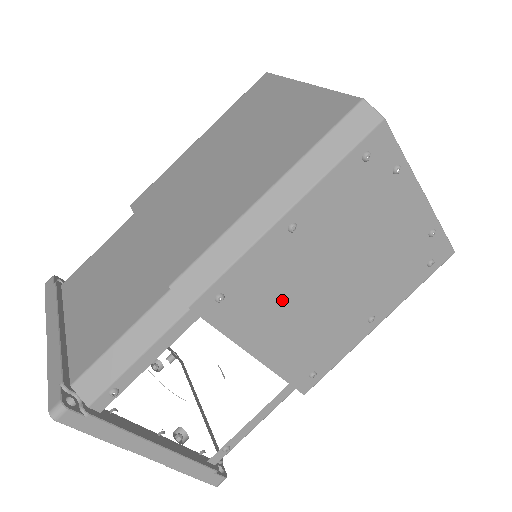
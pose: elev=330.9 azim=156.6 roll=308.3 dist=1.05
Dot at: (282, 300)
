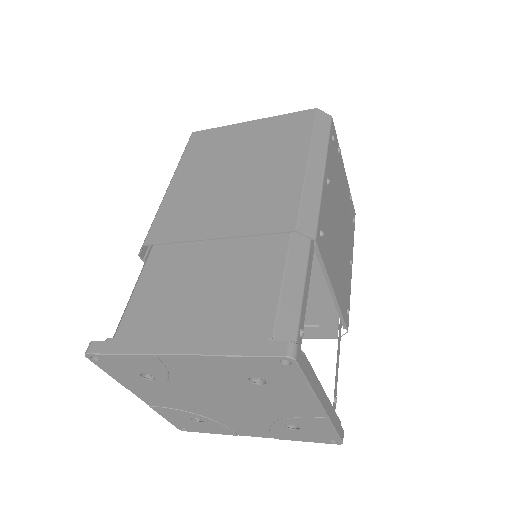
Dot at: (333, 240)
